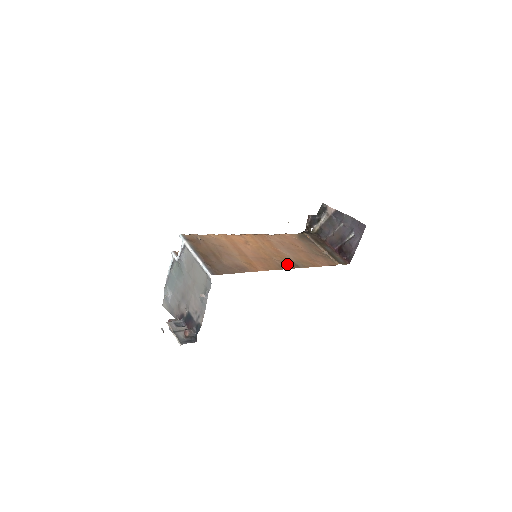
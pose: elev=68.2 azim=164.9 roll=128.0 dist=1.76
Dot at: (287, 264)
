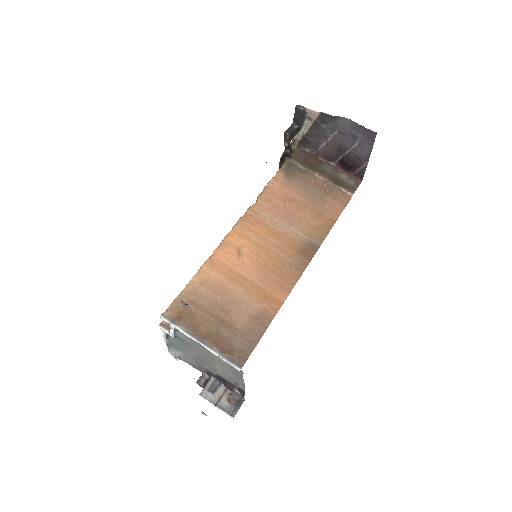
Dot at: (302, 255)
